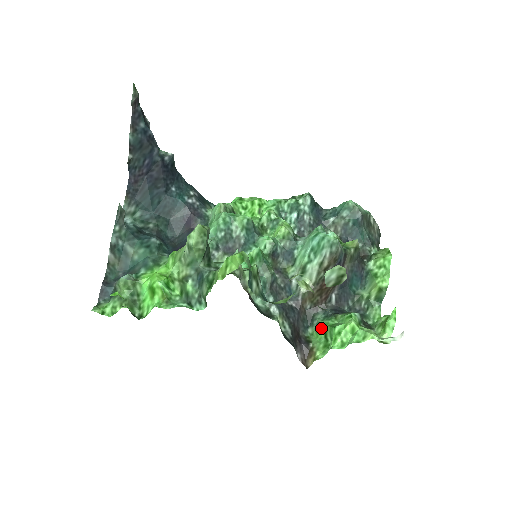
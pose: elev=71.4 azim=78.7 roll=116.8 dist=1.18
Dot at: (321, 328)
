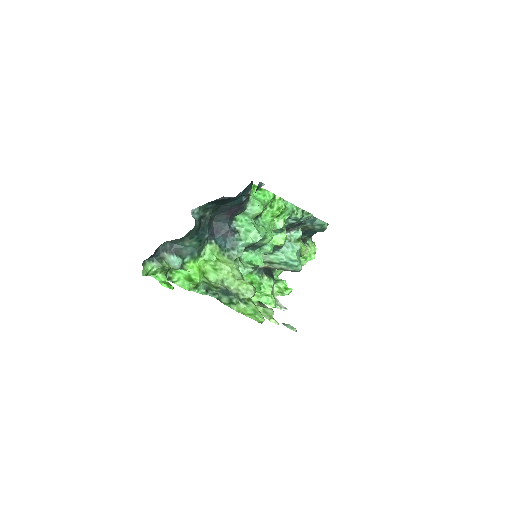
Dot at: (252, 276)
